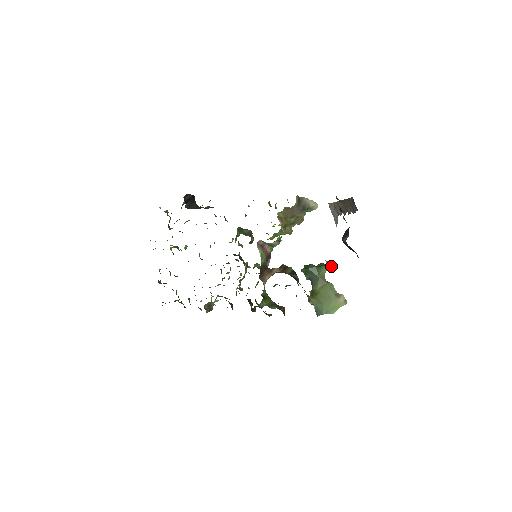
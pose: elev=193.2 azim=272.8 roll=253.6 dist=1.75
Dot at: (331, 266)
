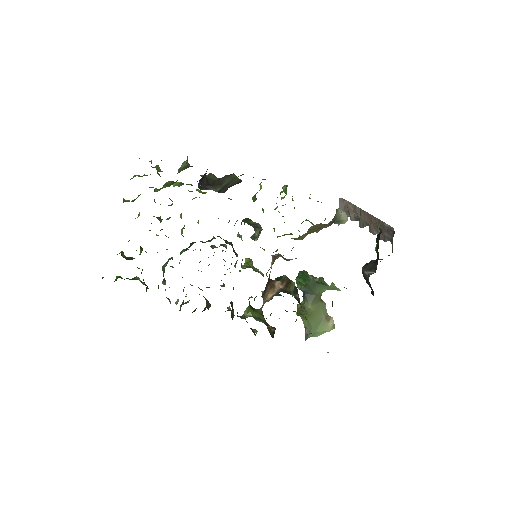
Dot at: (335, 289)
